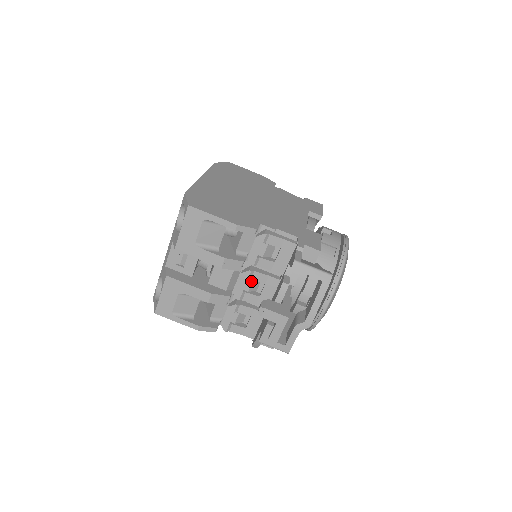
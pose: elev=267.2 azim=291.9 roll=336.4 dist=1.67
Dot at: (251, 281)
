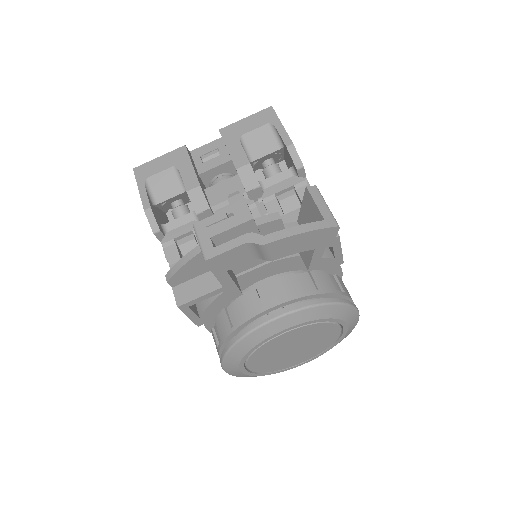
Dot at: occluded
